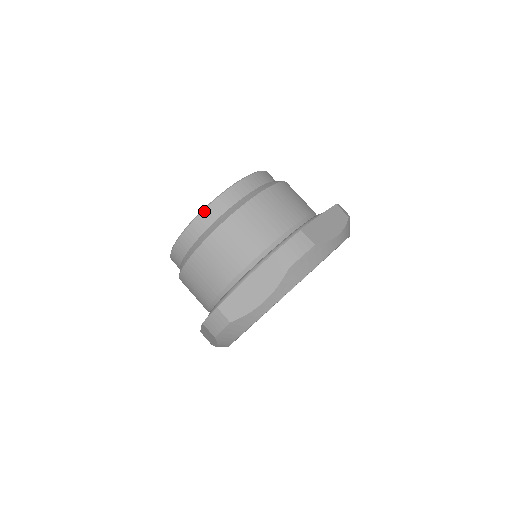
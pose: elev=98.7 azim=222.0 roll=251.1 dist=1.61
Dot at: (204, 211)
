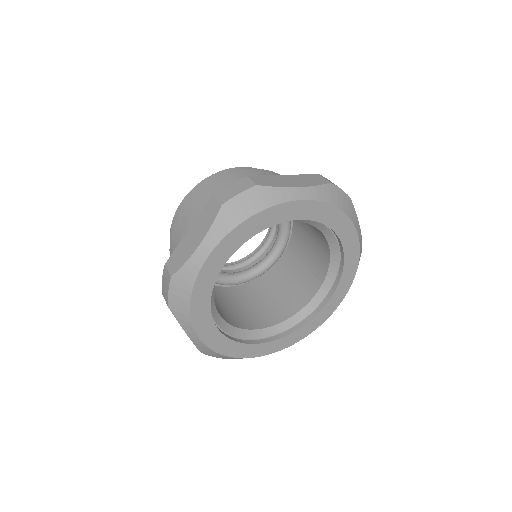
Dot at: (250, 168)
